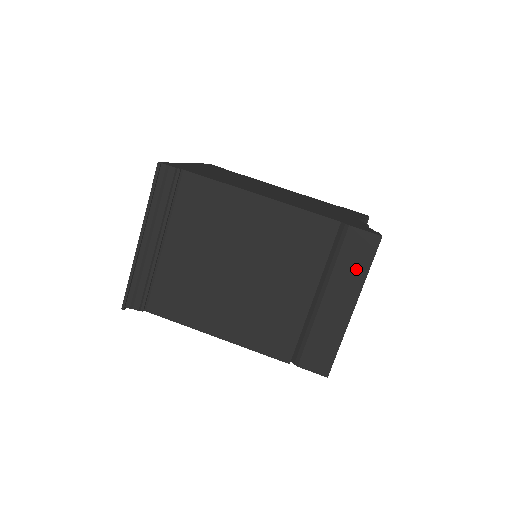
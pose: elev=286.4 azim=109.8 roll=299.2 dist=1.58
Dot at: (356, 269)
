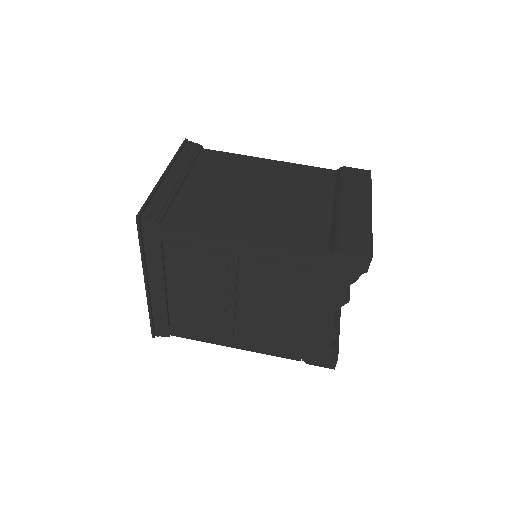
Dot at: (361, 186)
